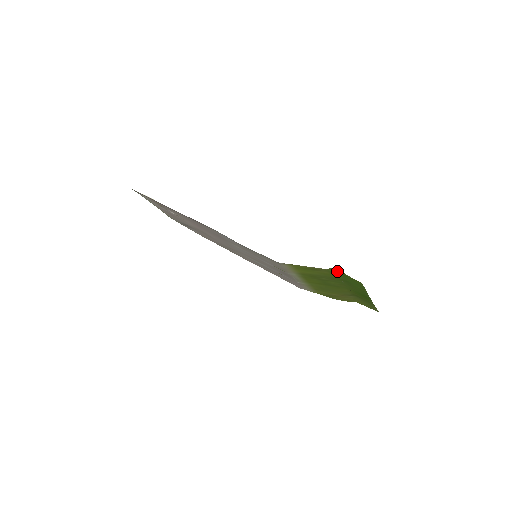
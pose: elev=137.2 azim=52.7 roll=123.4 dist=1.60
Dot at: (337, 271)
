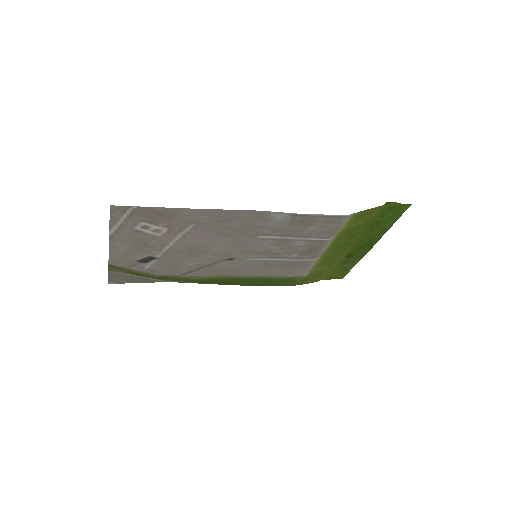
Dot at: (389, 204)
